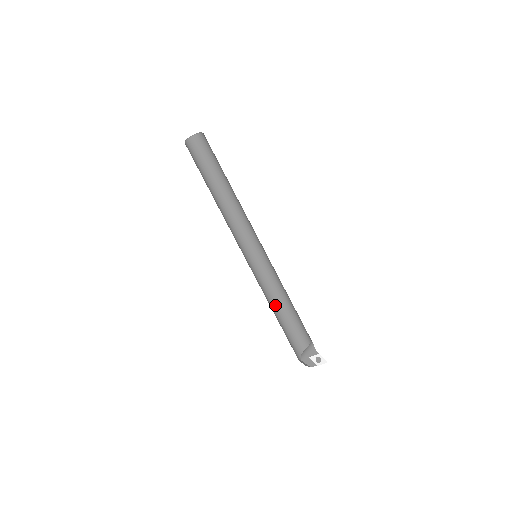
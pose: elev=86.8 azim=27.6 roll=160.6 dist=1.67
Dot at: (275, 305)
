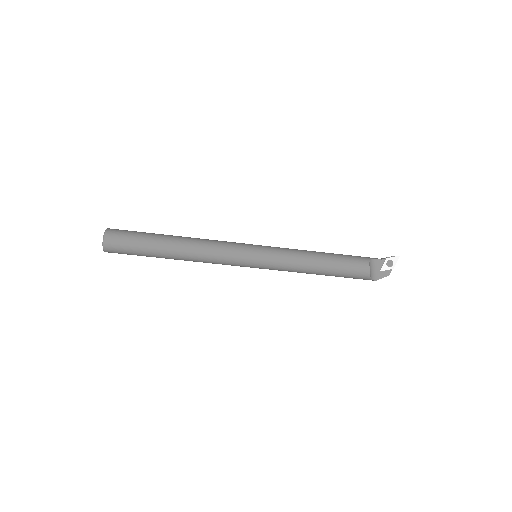
Dot at: (311, 273)
